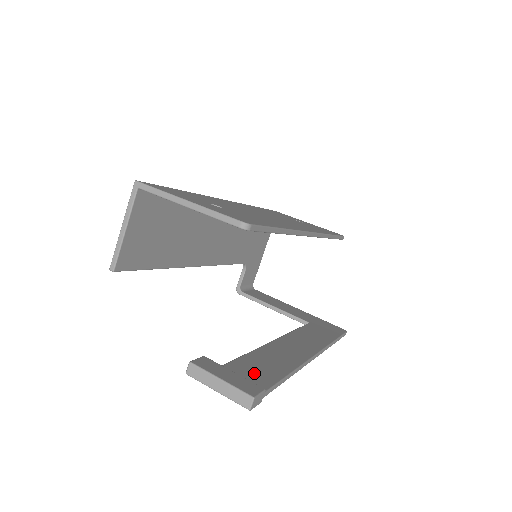
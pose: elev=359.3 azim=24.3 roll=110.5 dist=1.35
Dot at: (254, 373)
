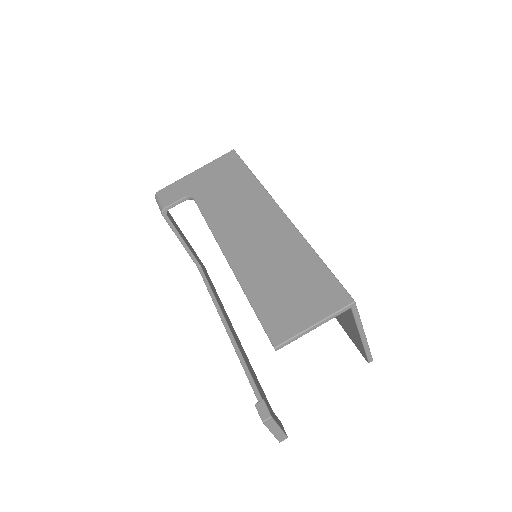
Dot at: (265, 398)
